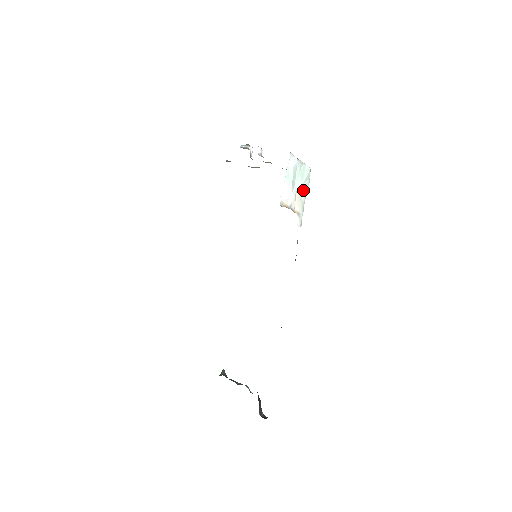
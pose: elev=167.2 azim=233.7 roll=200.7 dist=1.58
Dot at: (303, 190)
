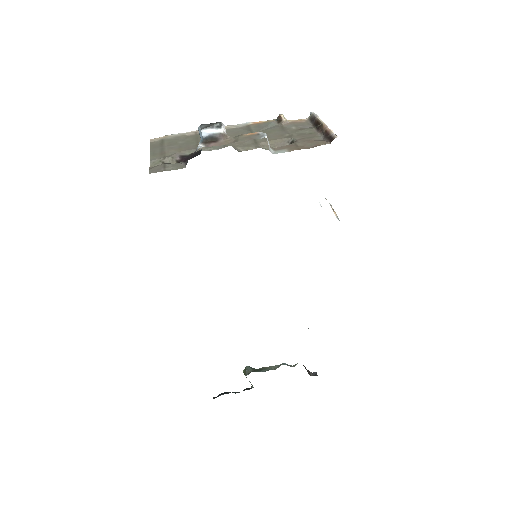
Dot at: occluded
